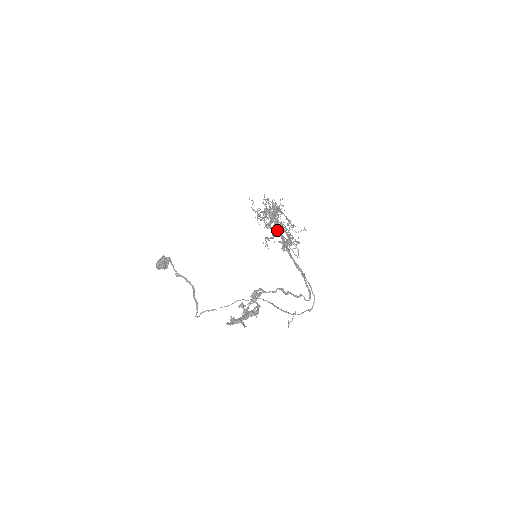
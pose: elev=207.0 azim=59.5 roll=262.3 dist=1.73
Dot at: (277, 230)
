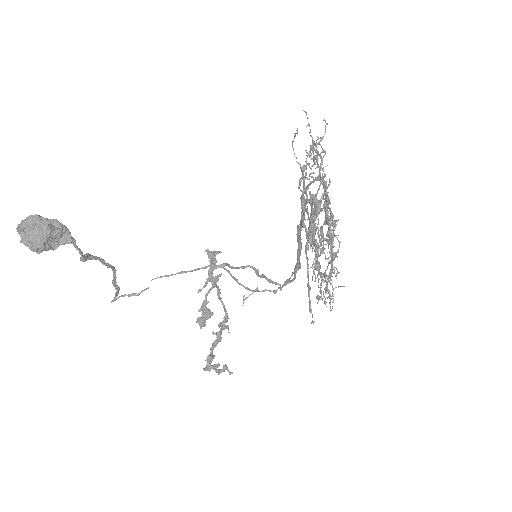
Dot at: occluded
